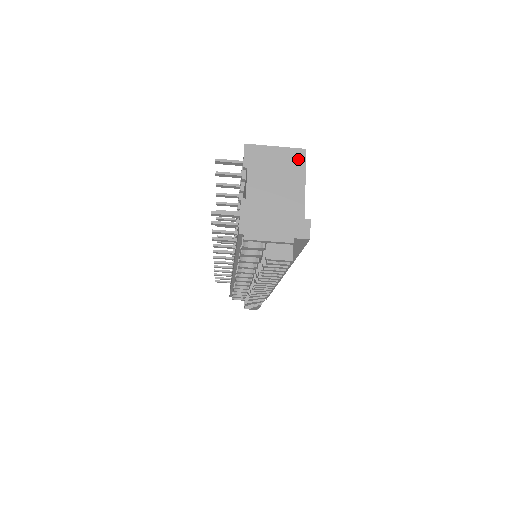
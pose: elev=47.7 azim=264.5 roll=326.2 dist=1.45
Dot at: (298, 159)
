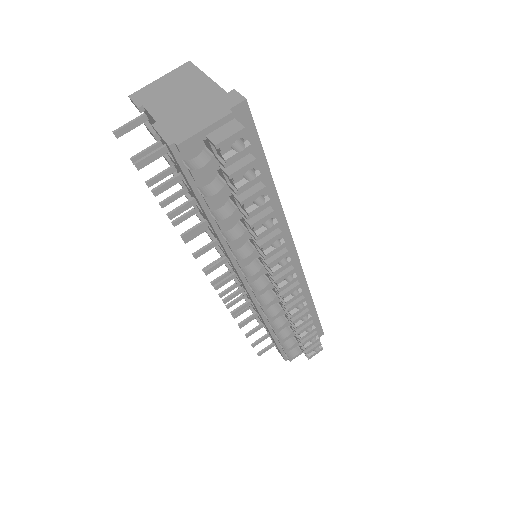
Dot at: (187, 70)
